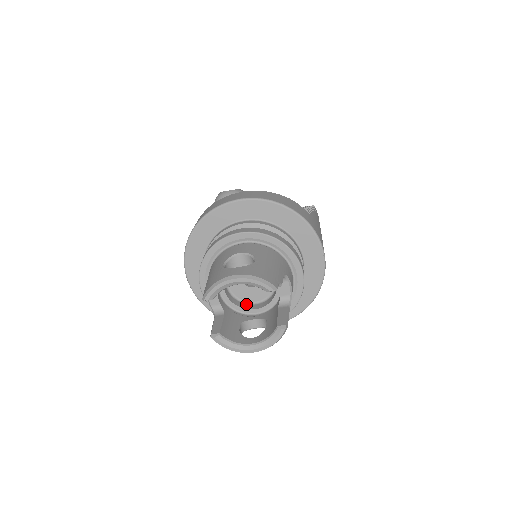
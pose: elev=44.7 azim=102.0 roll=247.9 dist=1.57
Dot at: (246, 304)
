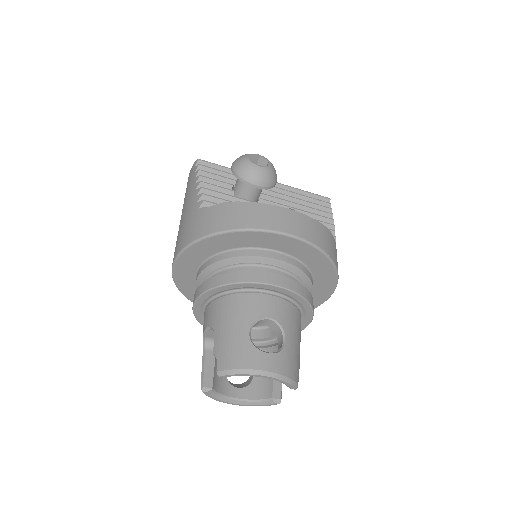
Dot at: occluded
